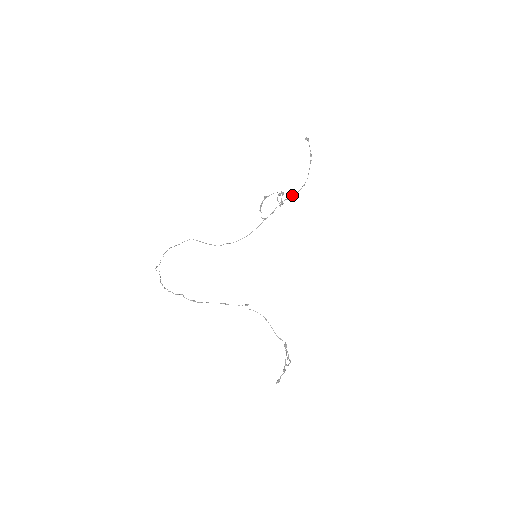
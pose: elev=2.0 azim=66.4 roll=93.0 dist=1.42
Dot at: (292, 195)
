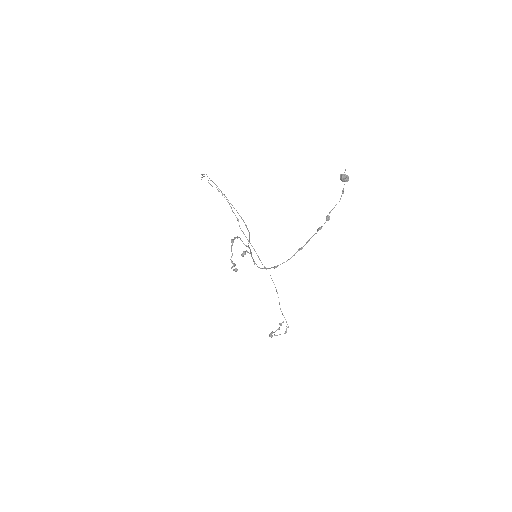
Dot at: (257, 266)
